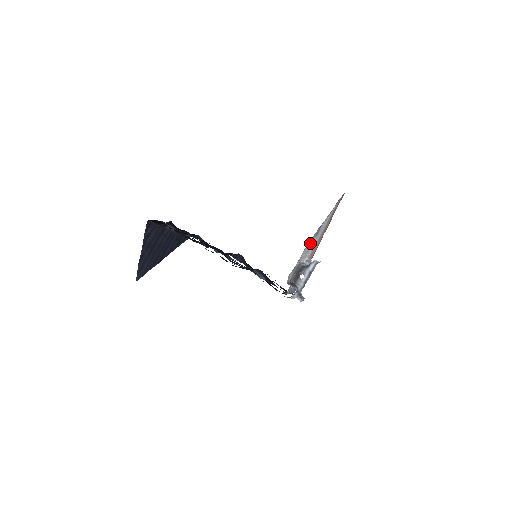
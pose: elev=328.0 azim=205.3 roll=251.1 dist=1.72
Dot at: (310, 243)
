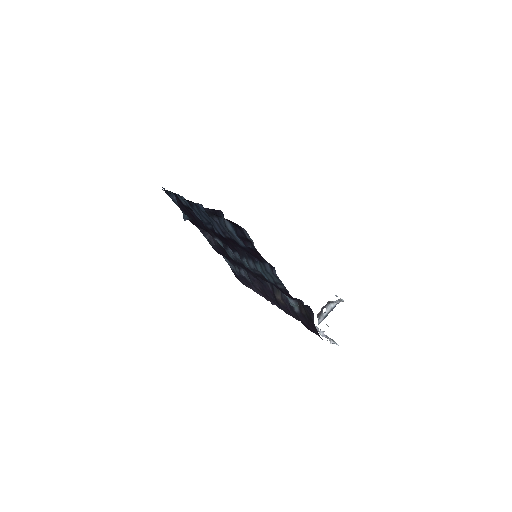
Dot at: occluded
